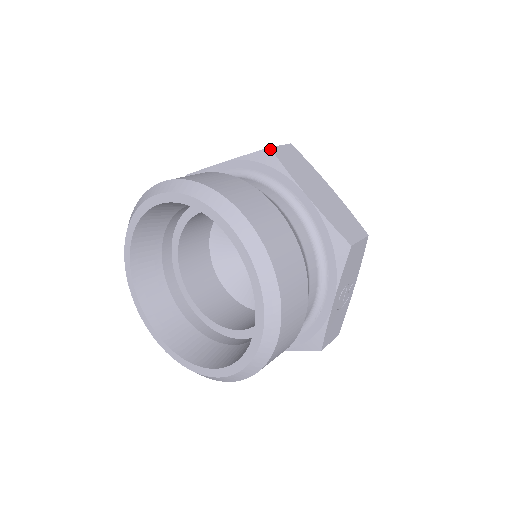
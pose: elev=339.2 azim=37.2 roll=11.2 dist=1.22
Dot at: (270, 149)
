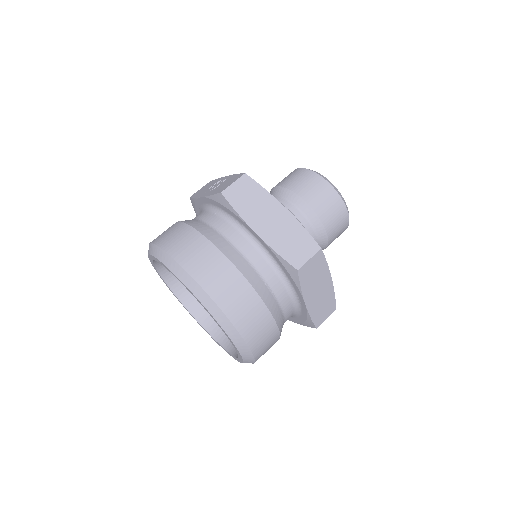
Dot at: (297, 271)
